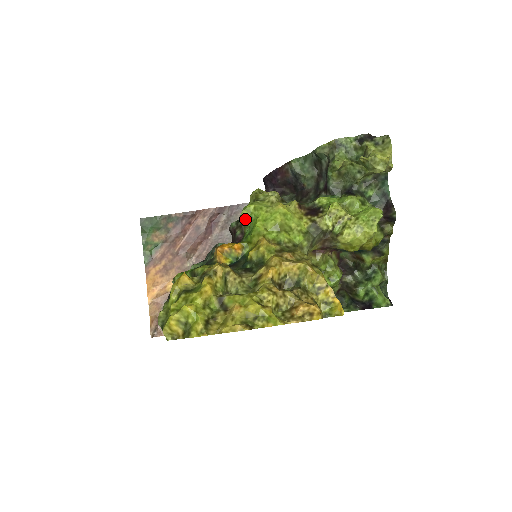
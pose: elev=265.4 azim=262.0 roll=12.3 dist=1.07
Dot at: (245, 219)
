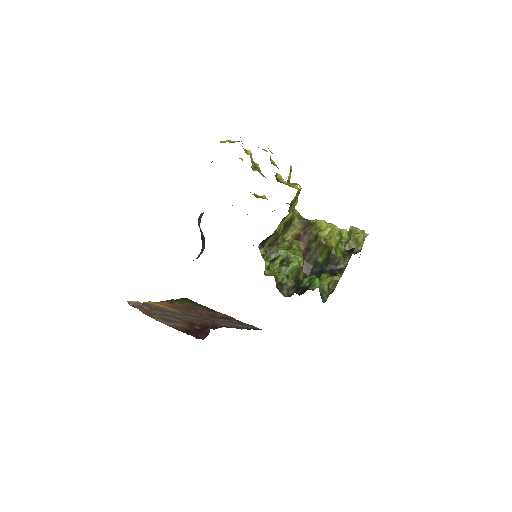
Dot at: occluded
